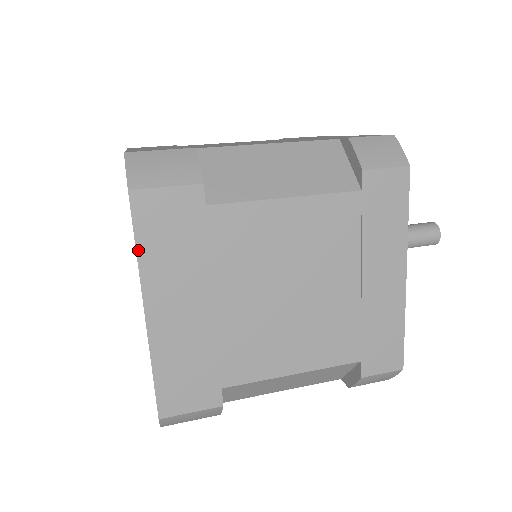
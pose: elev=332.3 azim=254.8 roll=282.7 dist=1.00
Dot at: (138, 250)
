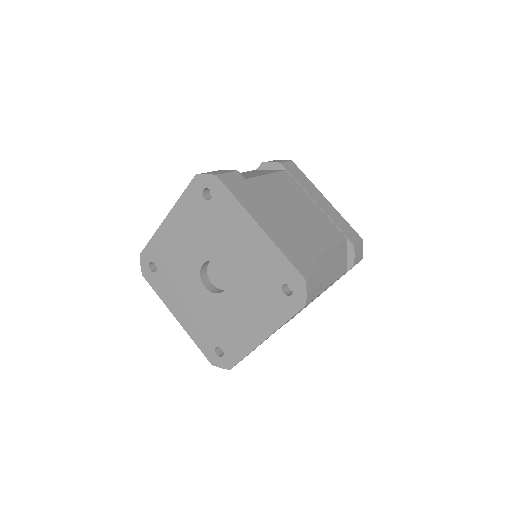
Dot at: occluded
